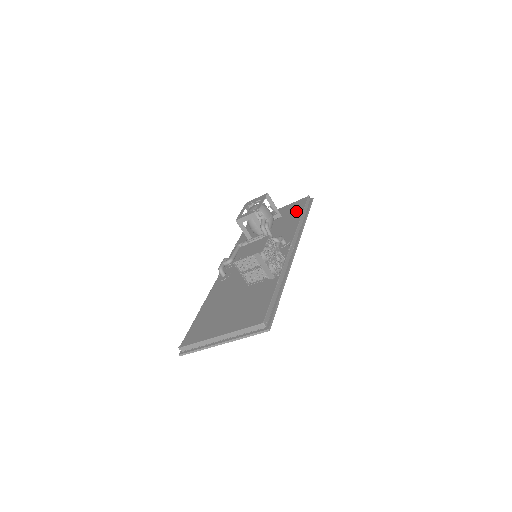
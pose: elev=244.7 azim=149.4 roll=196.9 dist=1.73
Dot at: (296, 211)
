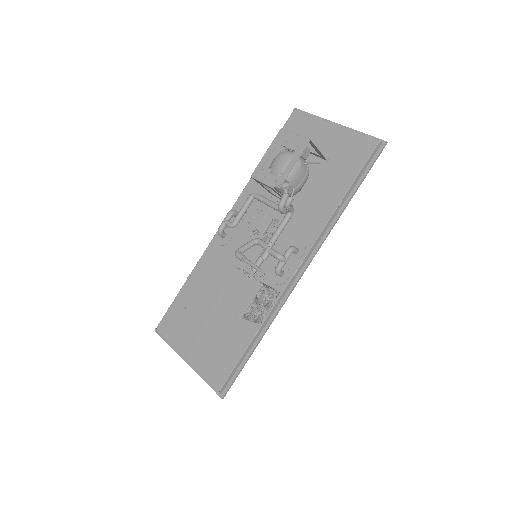
Dot at: (345, 172)
